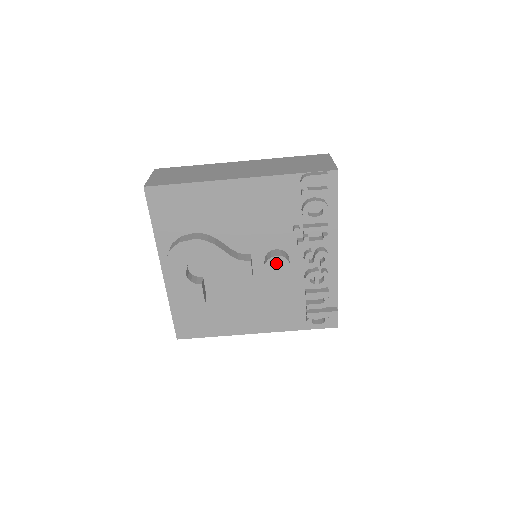
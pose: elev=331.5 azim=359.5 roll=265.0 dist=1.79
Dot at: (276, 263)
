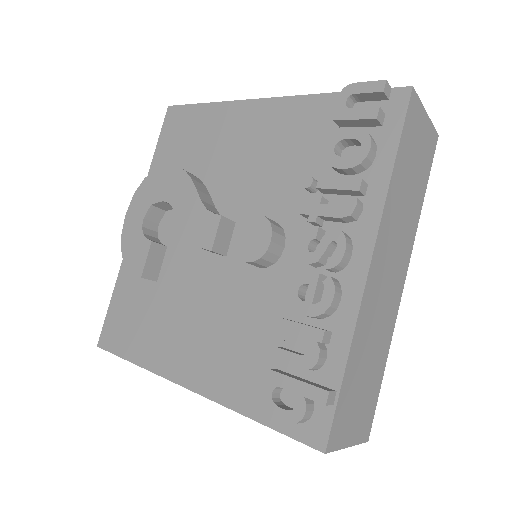
Dot at: (253, 228)
